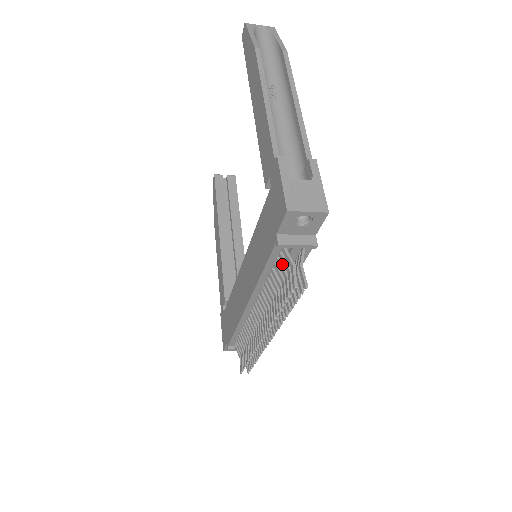
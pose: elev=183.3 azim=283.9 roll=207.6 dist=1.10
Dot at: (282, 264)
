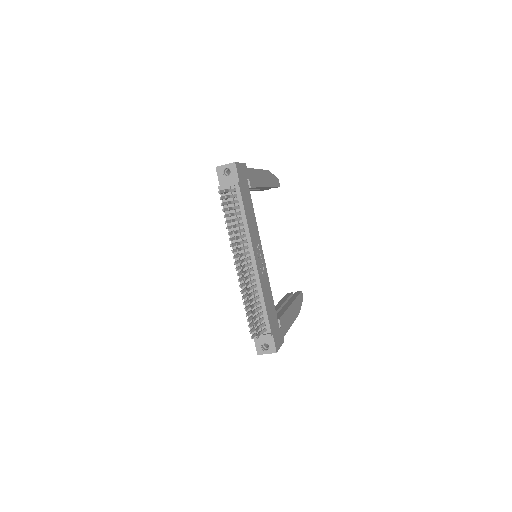
Dot at: occluded
